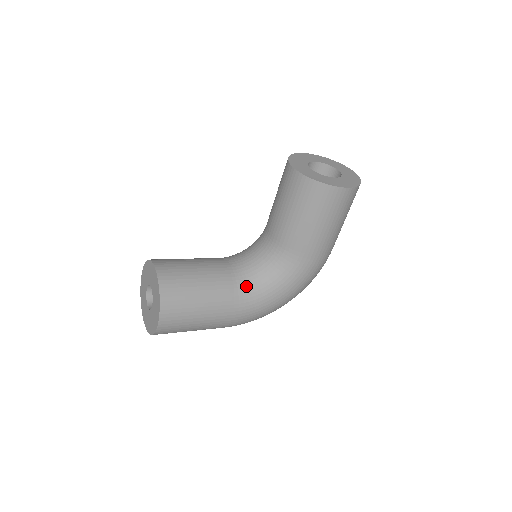
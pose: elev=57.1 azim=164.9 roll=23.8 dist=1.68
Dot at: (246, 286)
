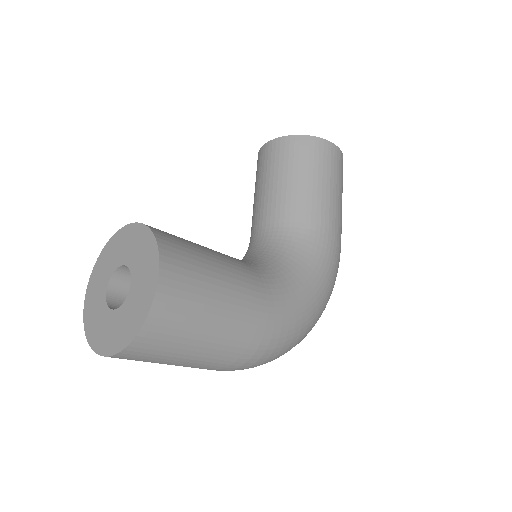
Dot at: (264, 270)
